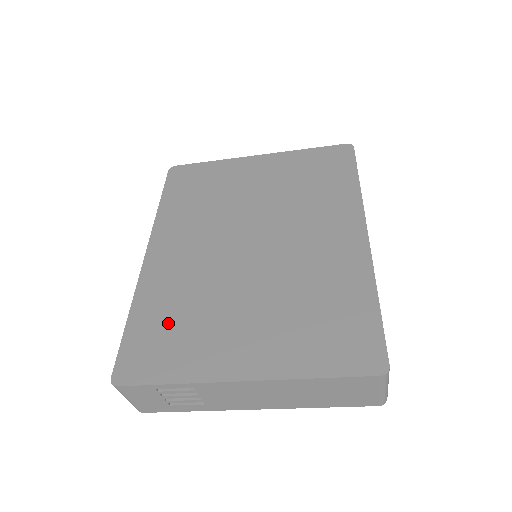
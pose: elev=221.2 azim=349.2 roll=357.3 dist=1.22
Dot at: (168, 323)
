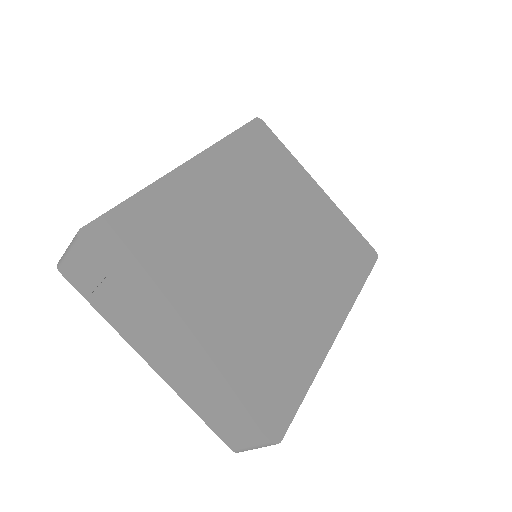
Dot at: (162, 236)
